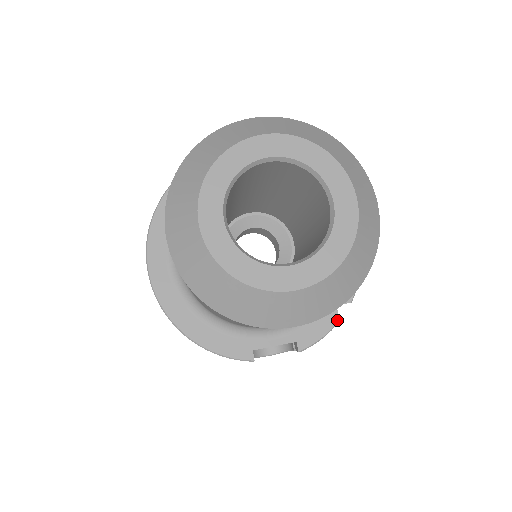
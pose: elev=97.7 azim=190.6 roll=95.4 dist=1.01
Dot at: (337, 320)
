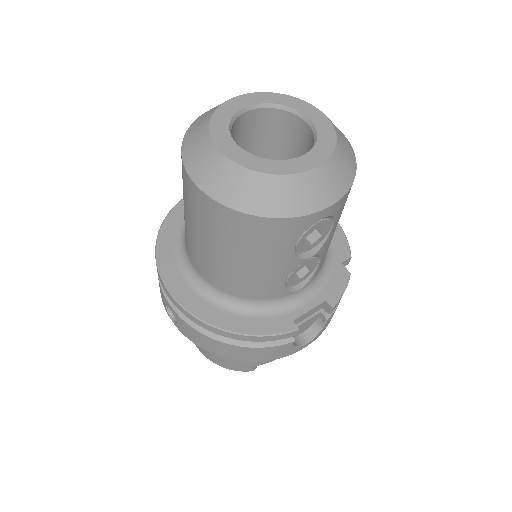
Dot at: (348, 273)
